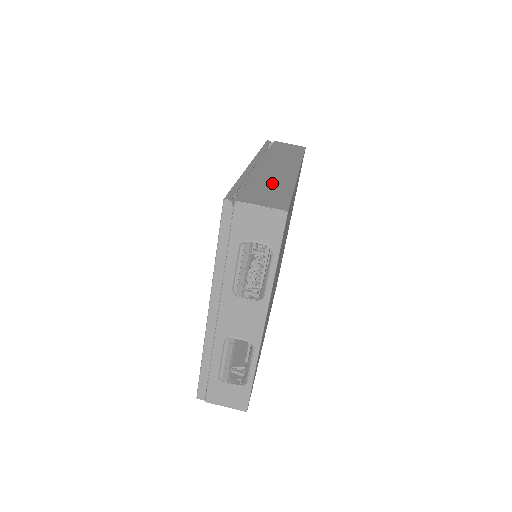
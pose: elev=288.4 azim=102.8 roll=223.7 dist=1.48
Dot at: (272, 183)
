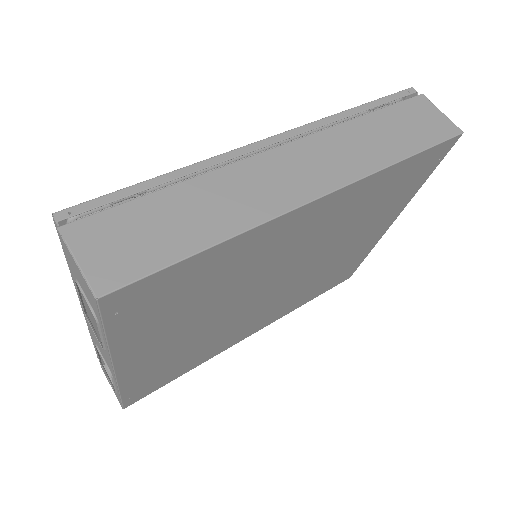
Dot at: (204, 210)
